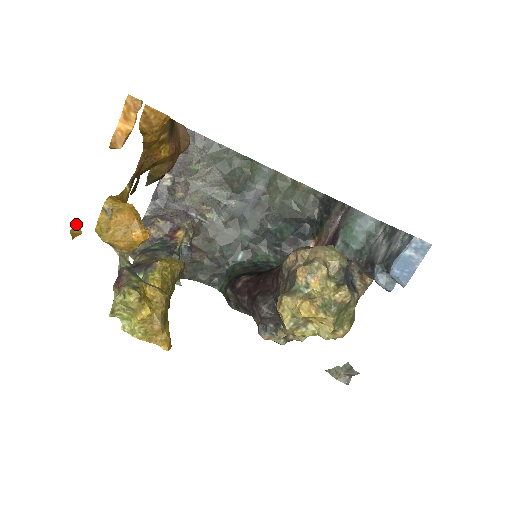
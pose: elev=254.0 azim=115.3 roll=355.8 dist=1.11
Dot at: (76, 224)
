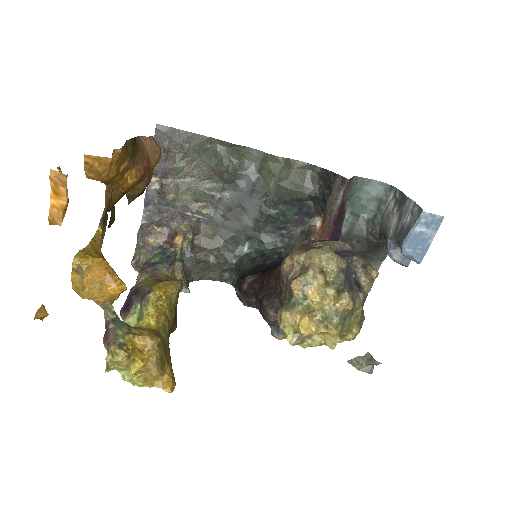
Dot at: (39, 308)
